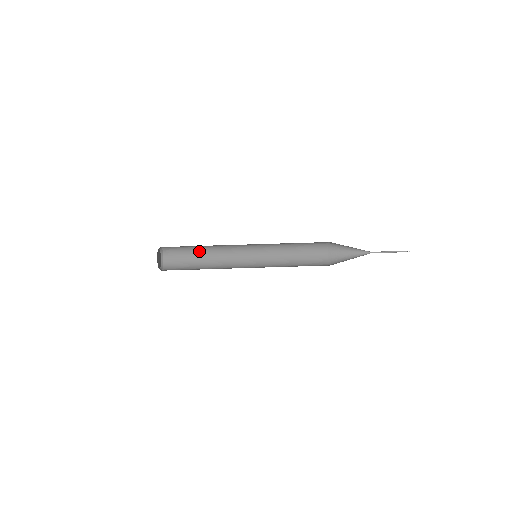
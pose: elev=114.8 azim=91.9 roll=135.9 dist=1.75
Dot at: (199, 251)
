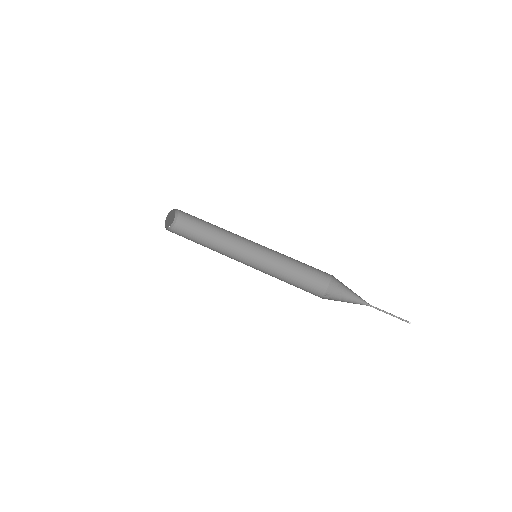
Dot at: (208, 222)
